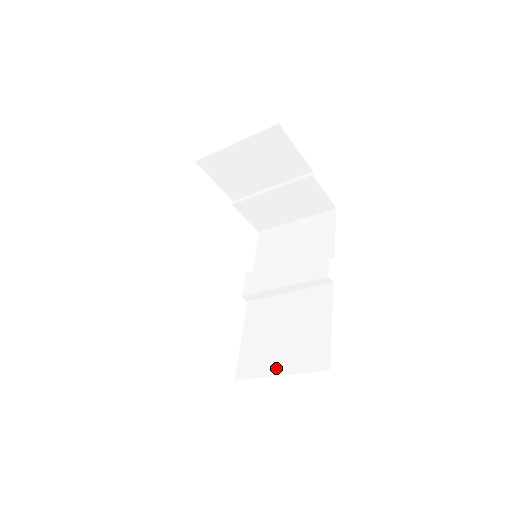
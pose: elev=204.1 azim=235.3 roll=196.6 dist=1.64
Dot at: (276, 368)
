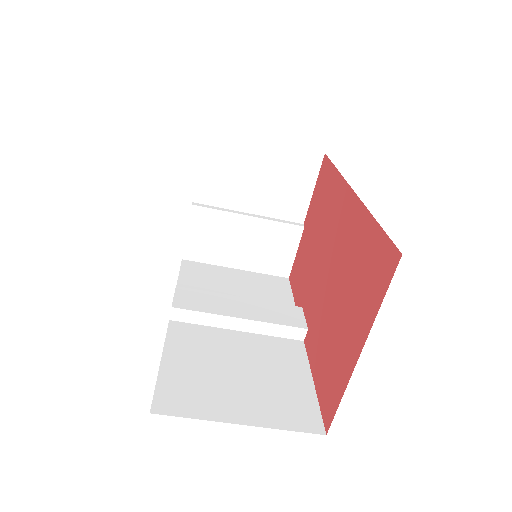
Dot at: (234, 413)
